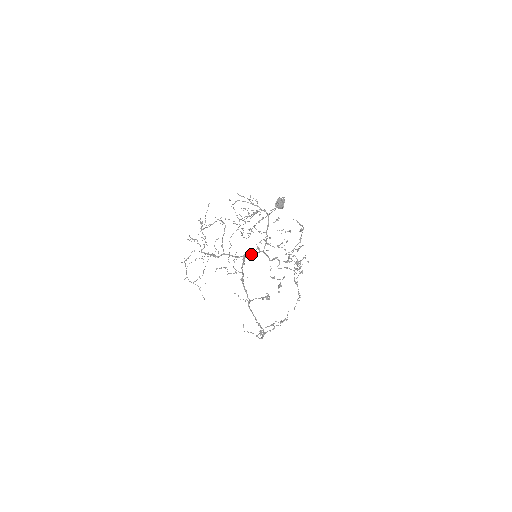
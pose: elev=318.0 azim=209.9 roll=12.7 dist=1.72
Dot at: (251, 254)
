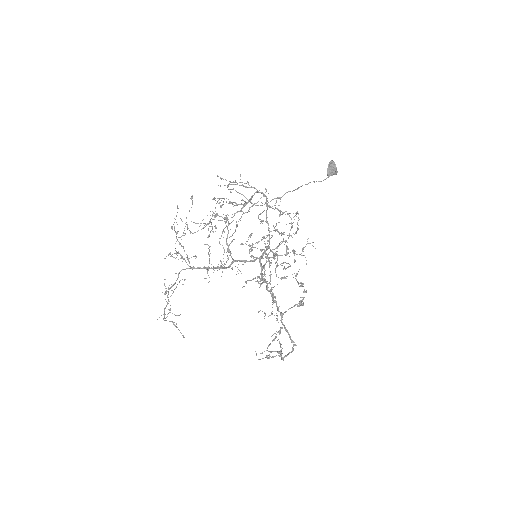
Dot at: (263, 253)
